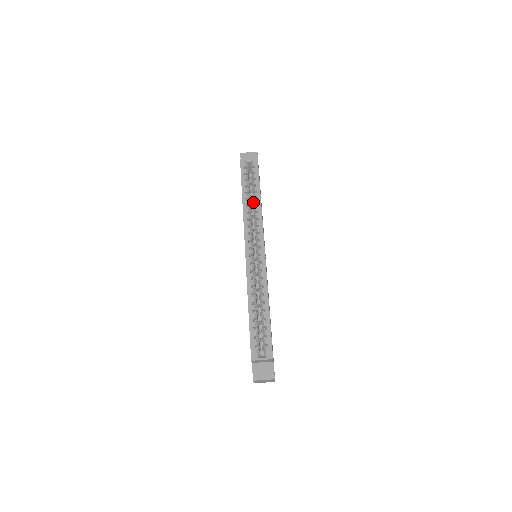
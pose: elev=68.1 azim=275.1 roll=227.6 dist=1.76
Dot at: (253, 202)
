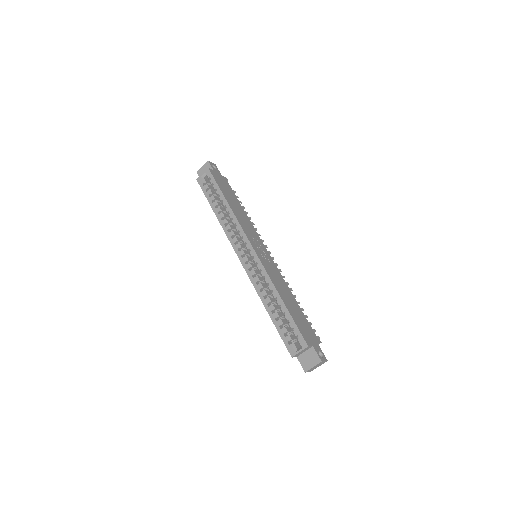
Dot at: occluded
